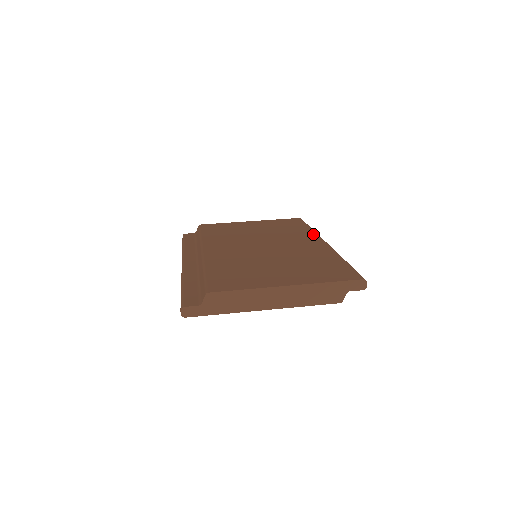
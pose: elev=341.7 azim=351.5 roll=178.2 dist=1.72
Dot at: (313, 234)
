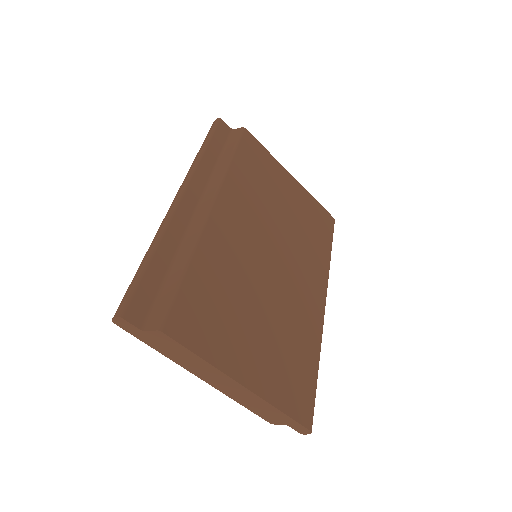
Dot at: (325, 274)
